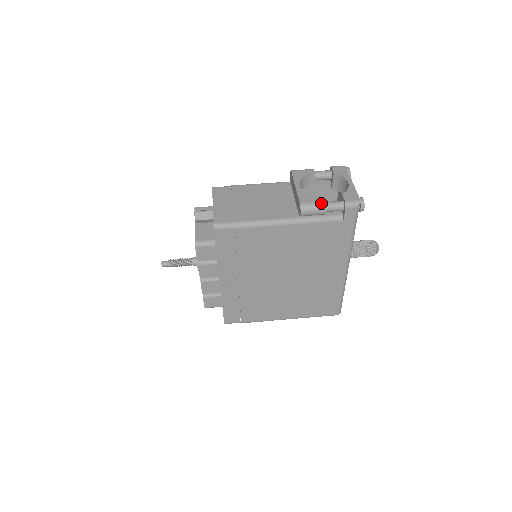
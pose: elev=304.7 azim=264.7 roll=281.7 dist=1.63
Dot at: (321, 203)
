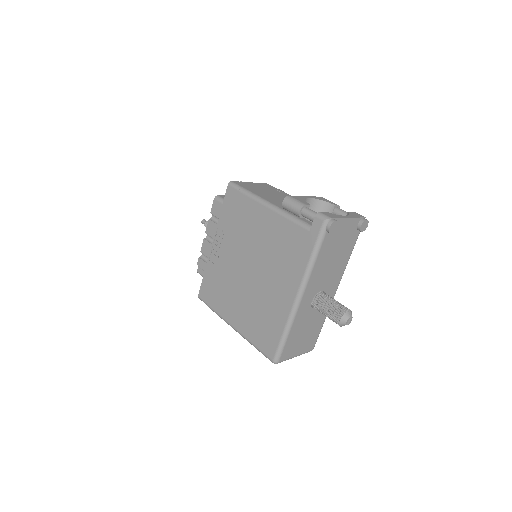
Dot at: (302, 203)
